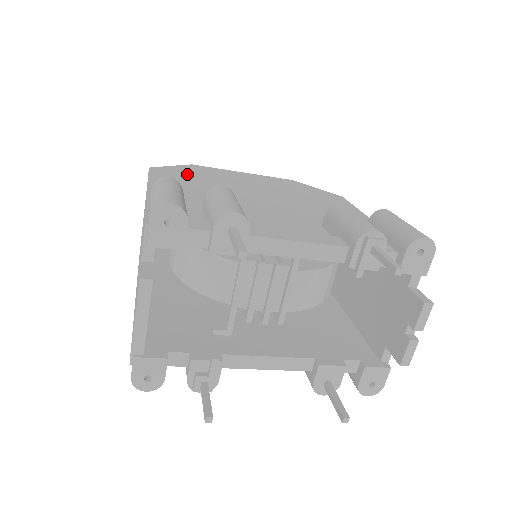
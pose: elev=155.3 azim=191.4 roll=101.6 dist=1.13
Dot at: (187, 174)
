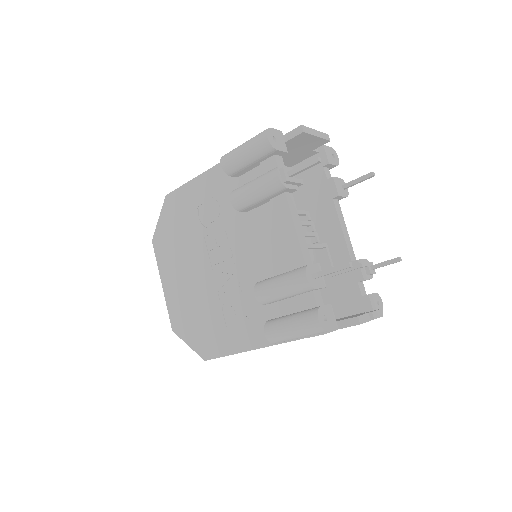
Dot at: occluded
